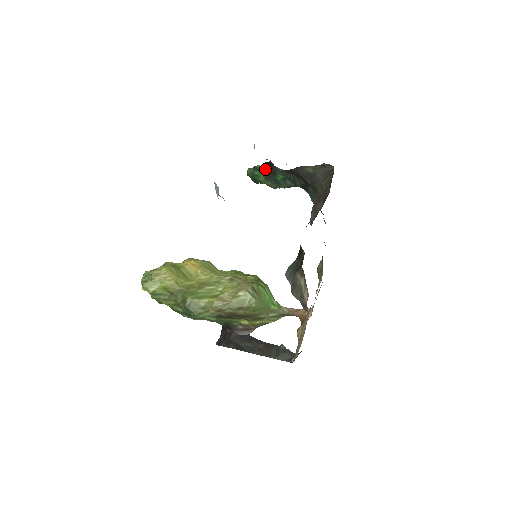
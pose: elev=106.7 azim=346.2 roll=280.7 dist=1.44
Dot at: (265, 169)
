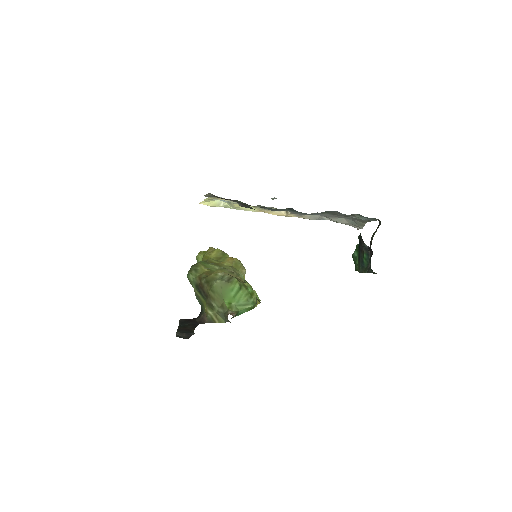
Dot at: (359, 246)
